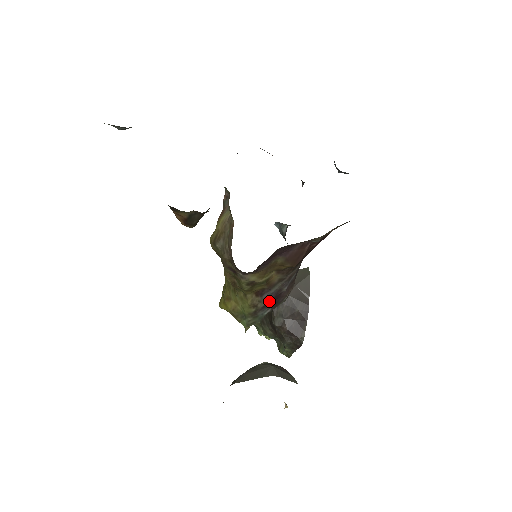
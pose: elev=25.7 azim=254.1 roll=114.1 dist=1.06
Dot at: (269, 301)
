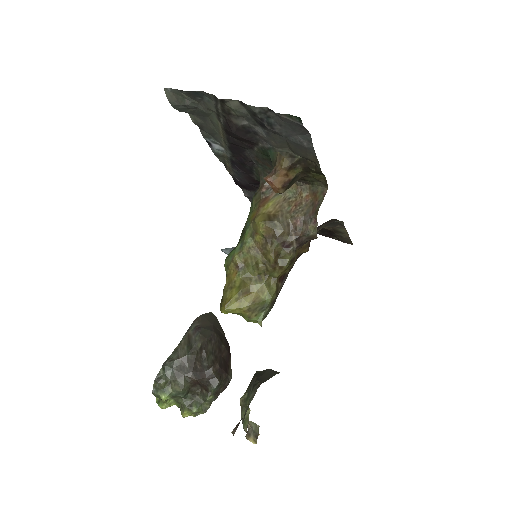
Dot at: (280, 290)
